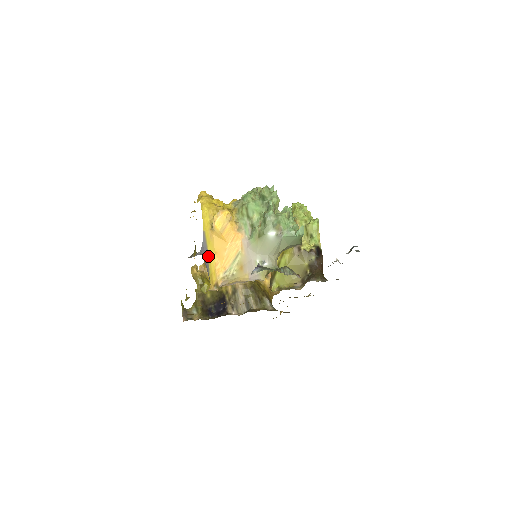
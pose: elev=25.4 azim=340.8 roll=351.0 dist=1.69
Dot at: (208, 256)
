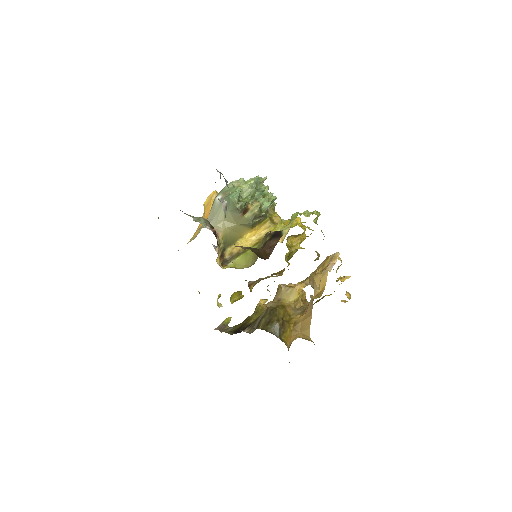
Dot at: occluded
